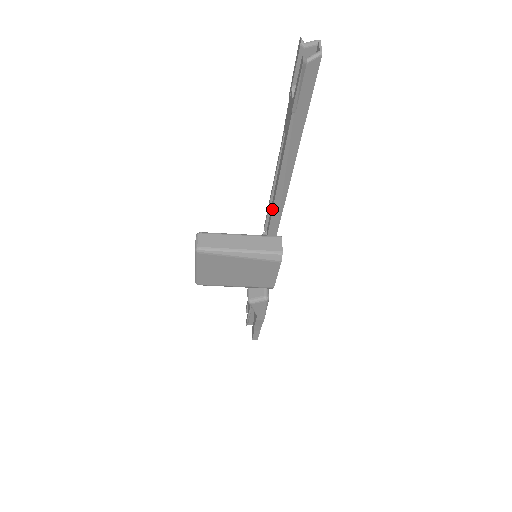
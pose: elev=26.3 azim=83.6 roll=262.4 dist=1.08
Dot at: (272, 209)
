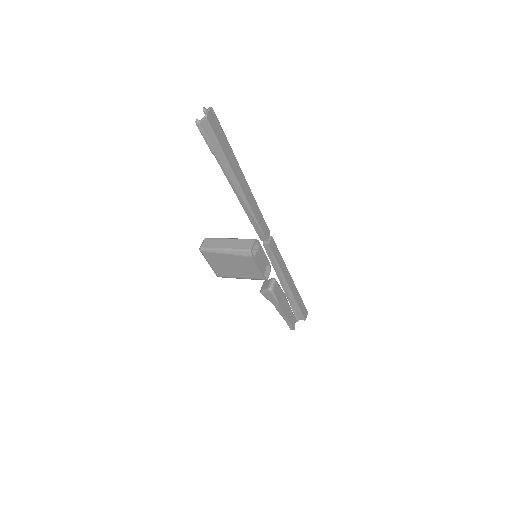
Dot at: (249, 219)
